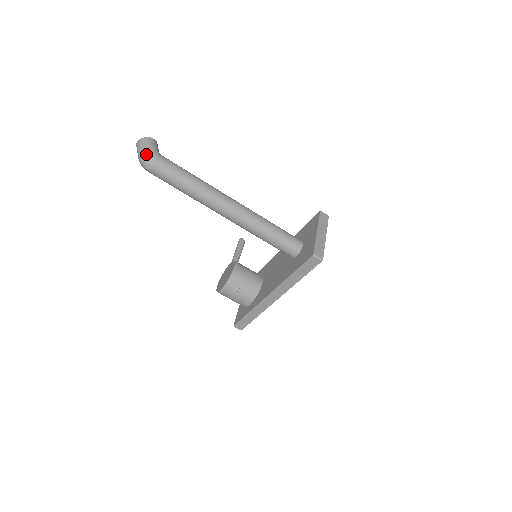
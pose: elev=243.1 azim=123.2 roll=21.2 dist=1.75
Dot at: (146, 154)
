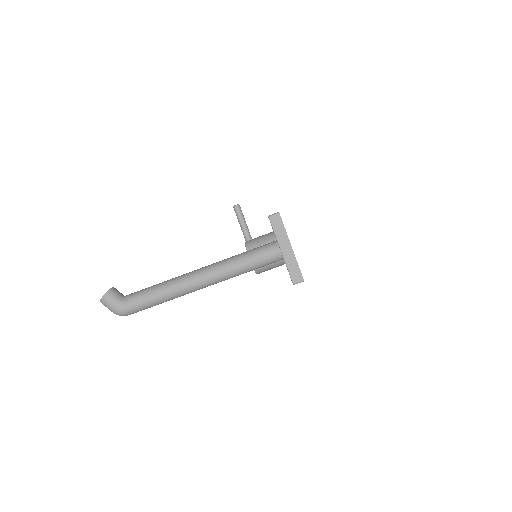
Dot at: (116, 313)
